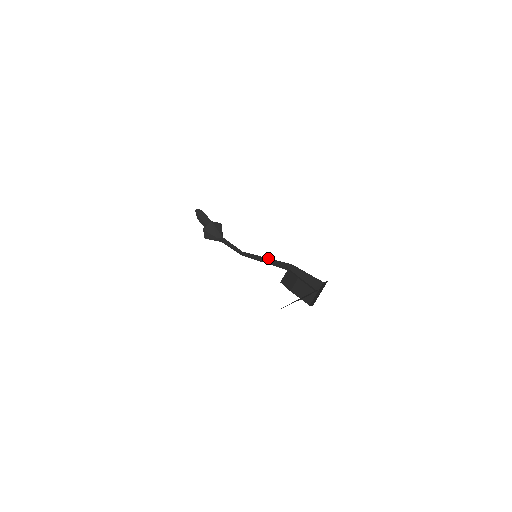
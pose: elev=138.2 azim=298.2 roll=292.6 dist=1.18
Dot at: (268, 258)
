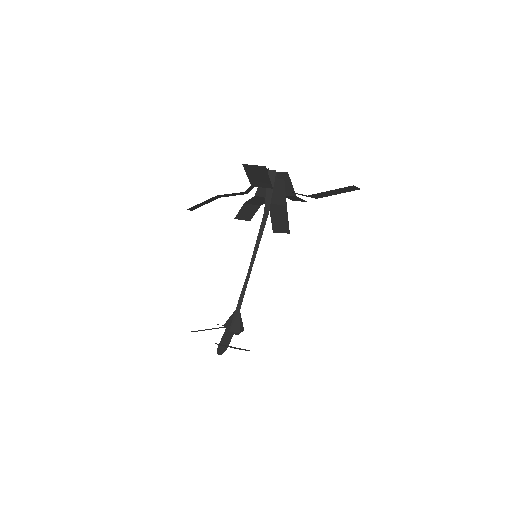
Dot at: (259, 240)
